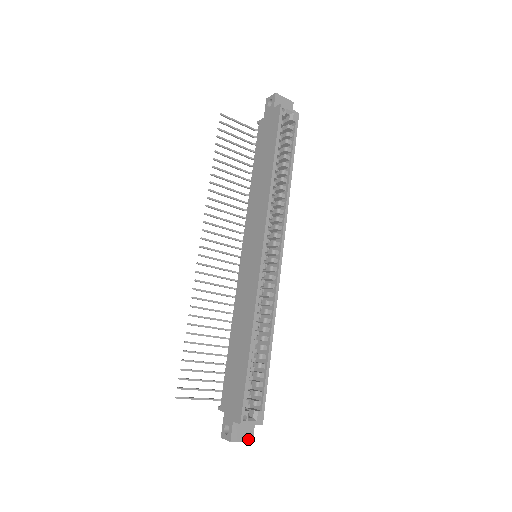
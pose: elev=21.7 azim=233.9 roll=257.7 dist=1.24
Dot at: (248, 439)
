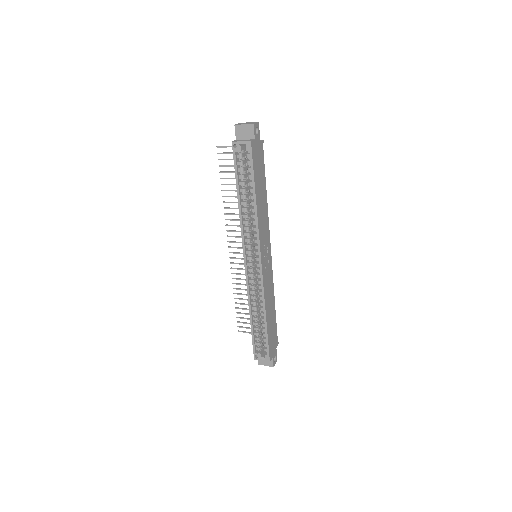
Dot at: (270, 365)
